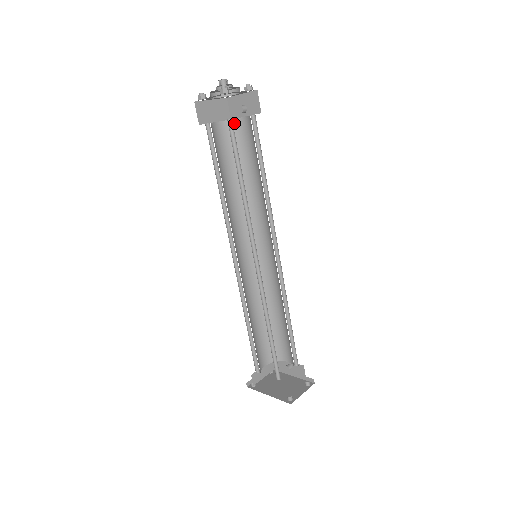
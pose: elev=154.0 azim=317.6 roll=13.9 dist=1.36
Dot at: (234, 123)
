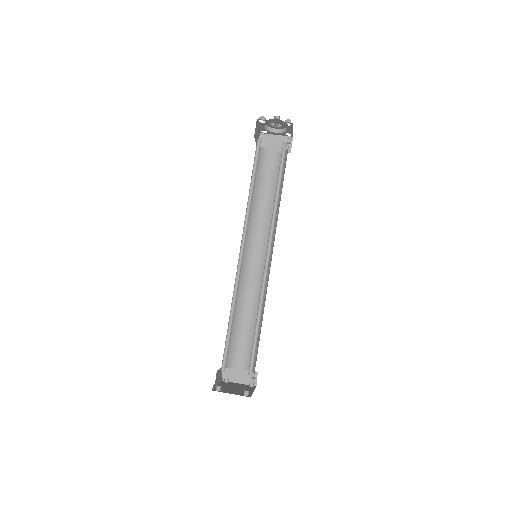
Dot at: (285, 153)
